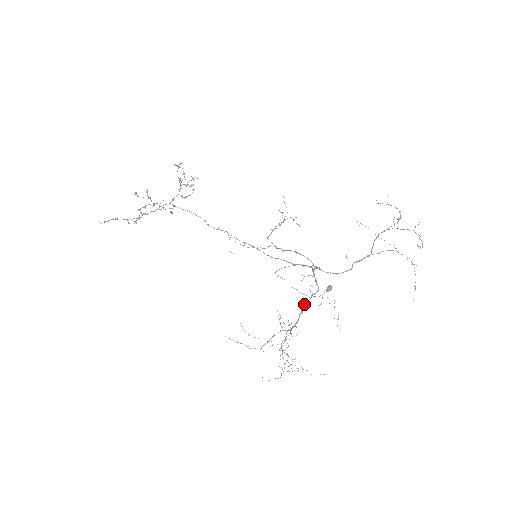
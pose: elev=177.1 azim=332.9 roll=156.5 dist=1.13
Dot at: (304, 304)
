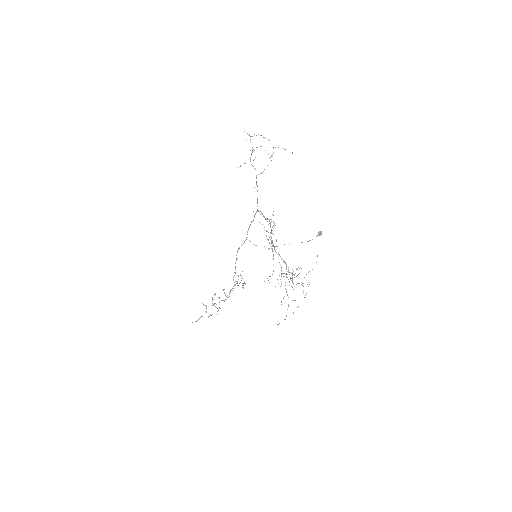
Dot at: (270, 236)
